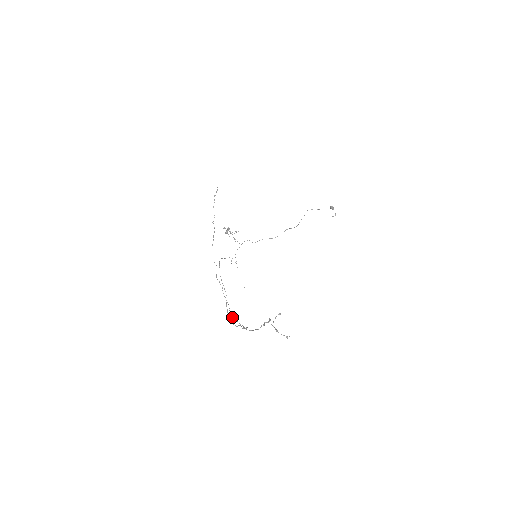
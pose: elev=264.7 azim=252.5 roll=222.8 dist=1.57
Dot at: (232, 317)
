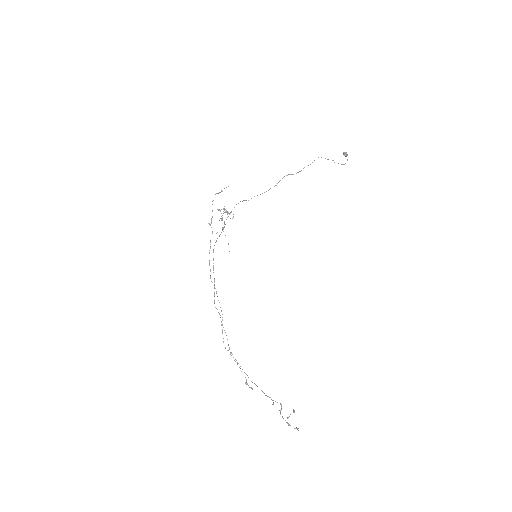
Dot at: (231, 353)
